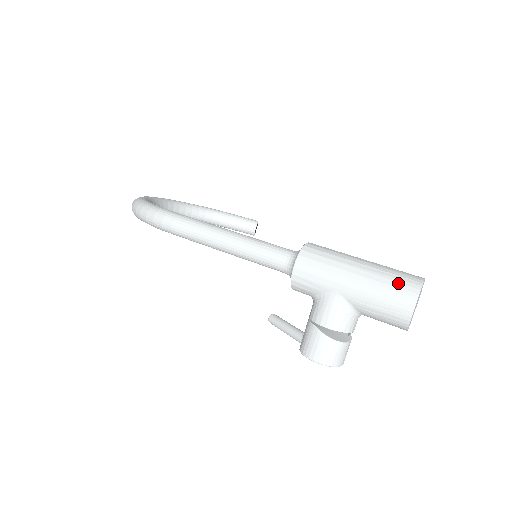
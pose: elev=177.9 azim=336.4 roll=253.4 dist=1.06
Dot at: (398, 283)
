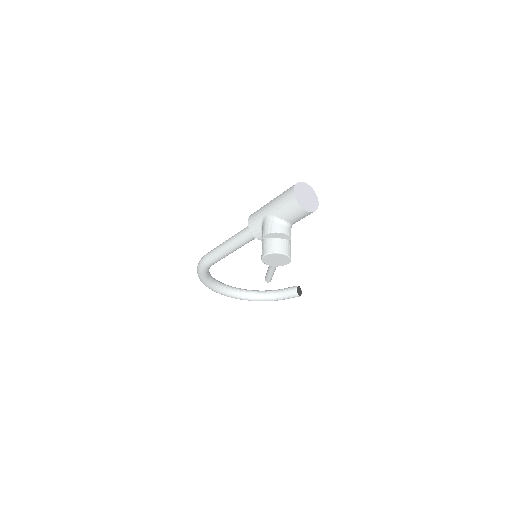
Dot at: (288, 189)
